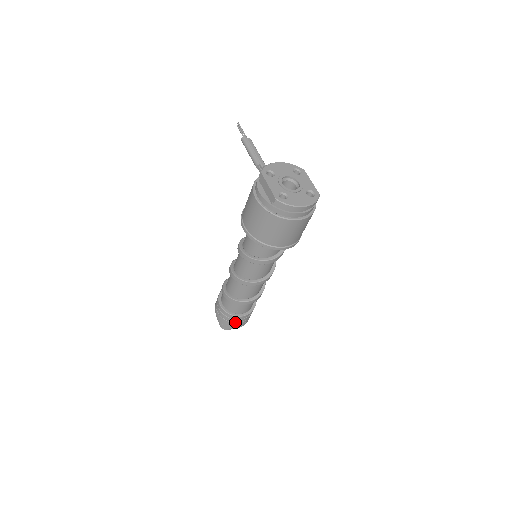
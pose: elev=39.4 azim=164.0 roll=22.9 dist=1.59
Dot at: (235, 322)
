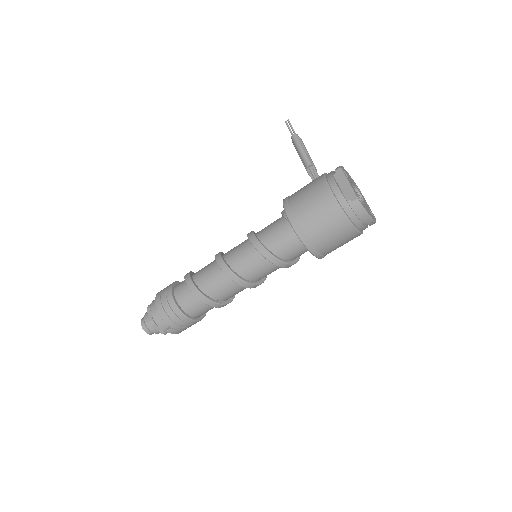
Dot at: (178, 324)
